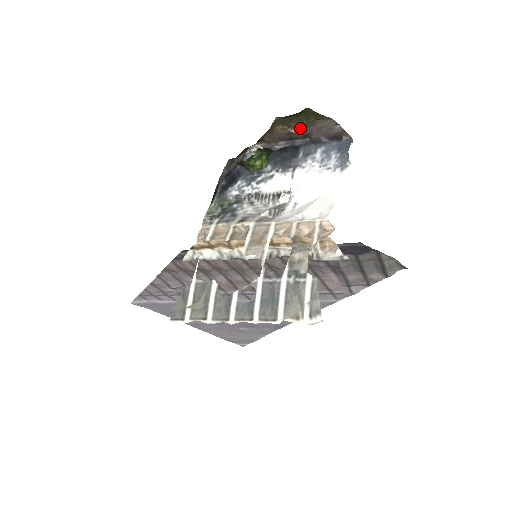
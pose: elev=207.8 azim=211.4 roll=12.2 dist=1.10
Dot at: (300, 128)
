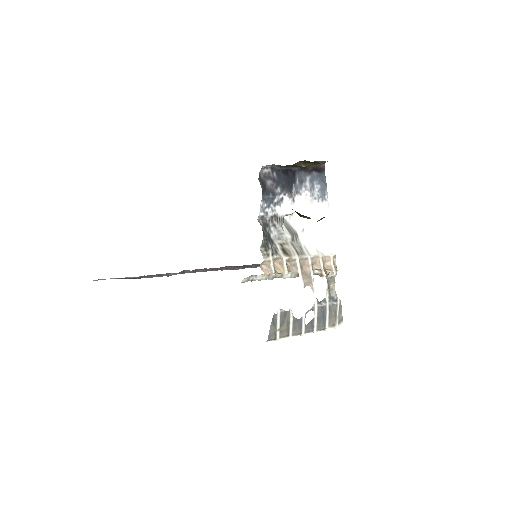
Dot at: occluded
